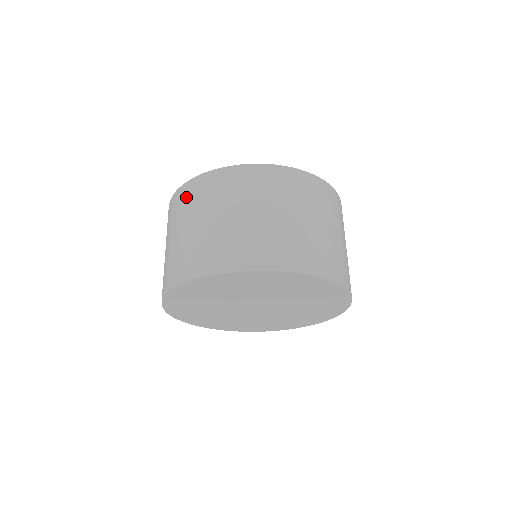
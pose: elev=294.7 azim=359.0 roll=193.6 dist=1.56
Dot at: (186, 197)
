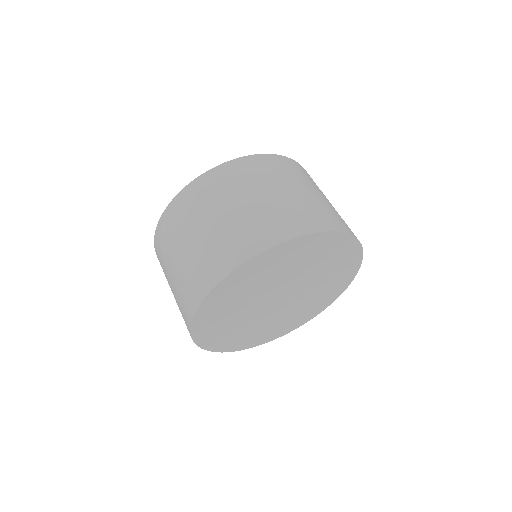
Dot at: (162, 239)
